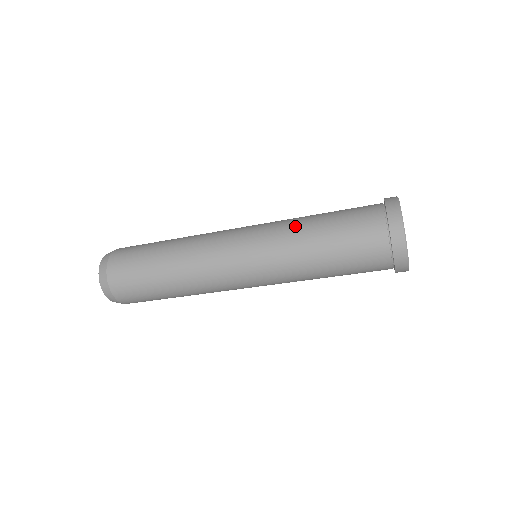
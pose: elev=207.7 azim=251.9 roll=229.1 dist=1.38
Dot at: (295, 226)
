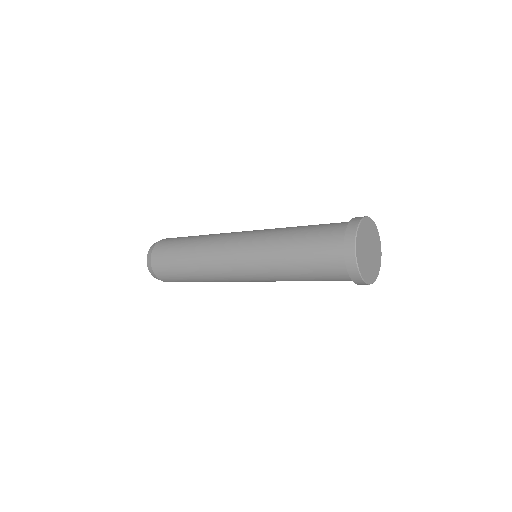
Dot at: (277, 266)
